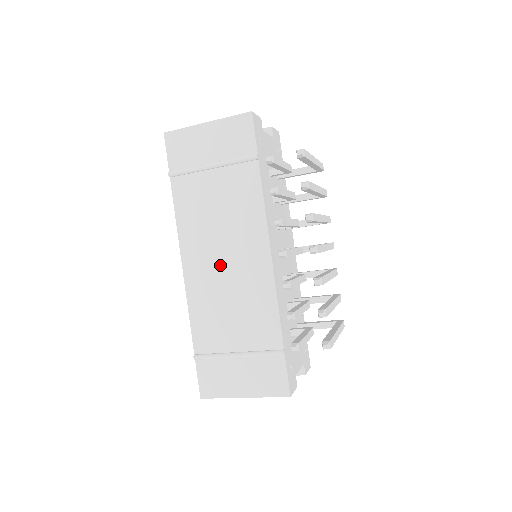
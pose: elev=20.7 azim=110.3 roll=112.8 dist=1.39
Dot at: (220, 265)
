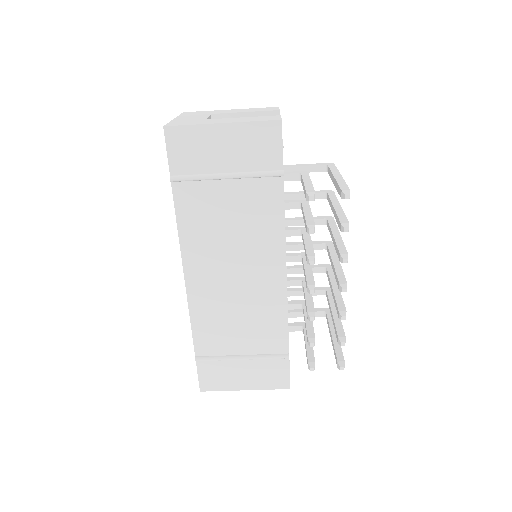
Dot at: (229, 279)
